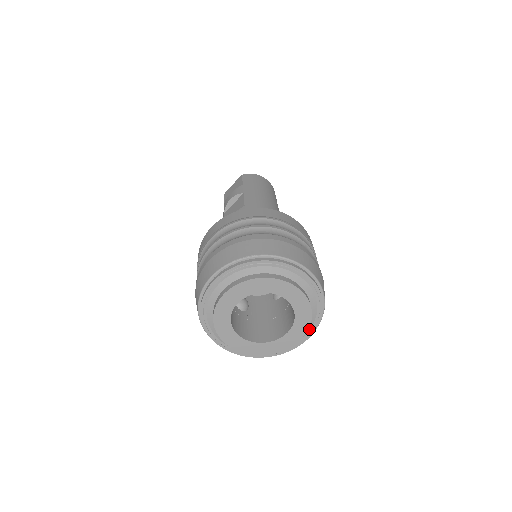
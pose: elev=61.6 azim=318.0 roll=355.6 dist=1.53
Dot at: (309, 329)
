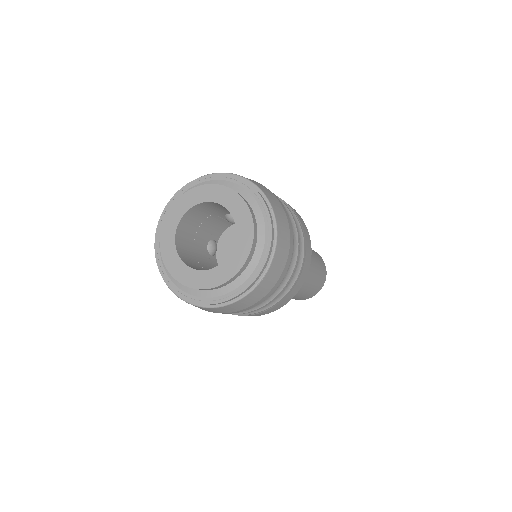
Dot at: (263, 223)
